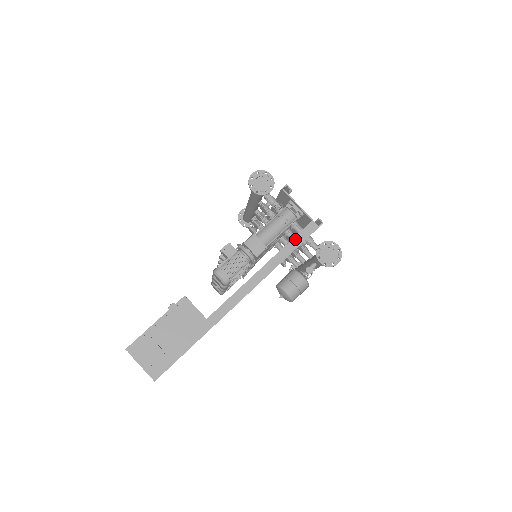
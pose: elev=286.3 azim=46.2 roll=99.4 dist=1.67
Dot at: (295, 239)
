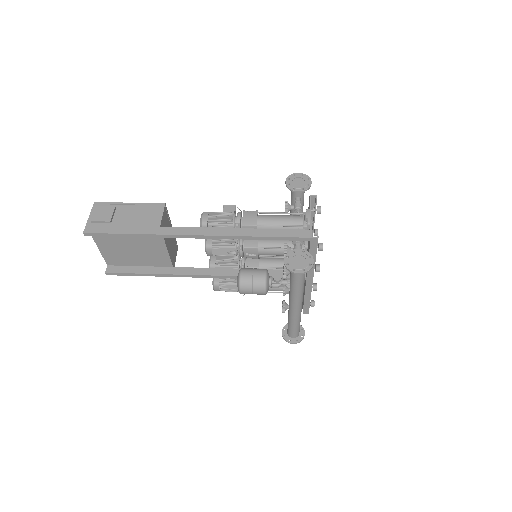
Dot at: (282, 231)
